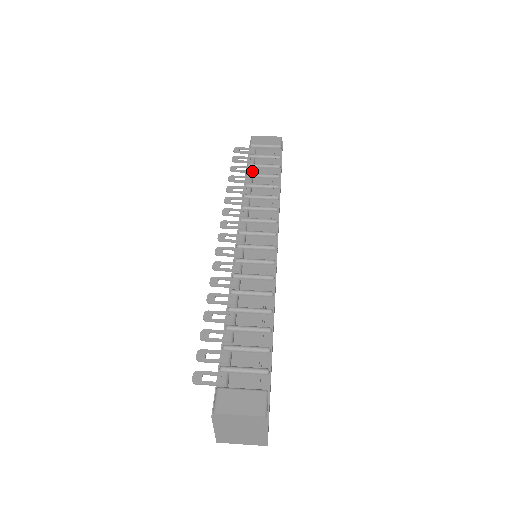
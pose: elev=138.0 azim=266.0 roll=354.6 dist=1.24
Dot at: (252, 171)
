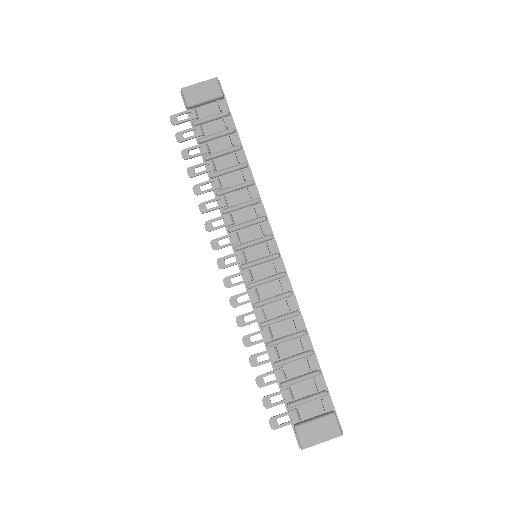
Dot at: (208, 151)
